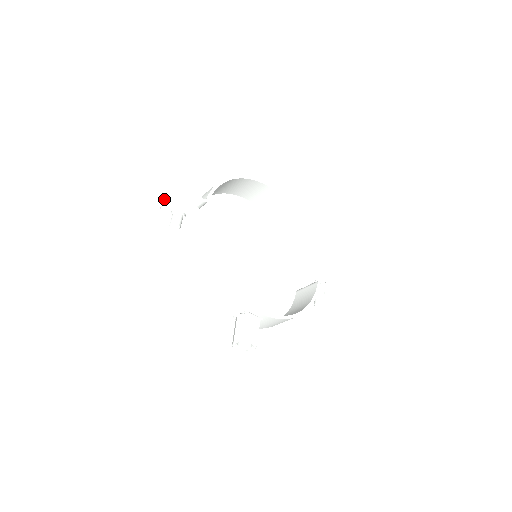
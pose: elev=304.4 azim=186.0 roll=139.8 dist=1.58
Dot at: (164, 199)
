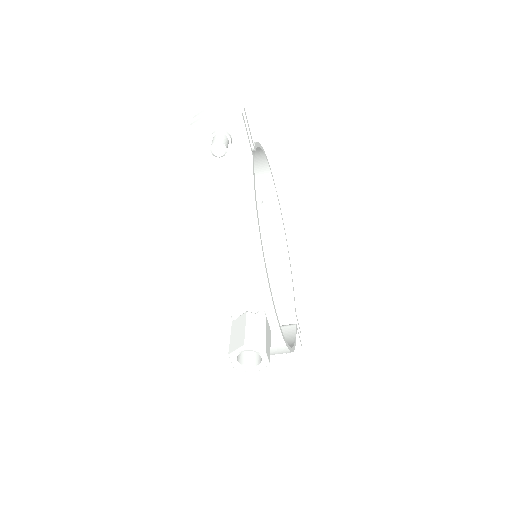
Dot at: (204, 113)
